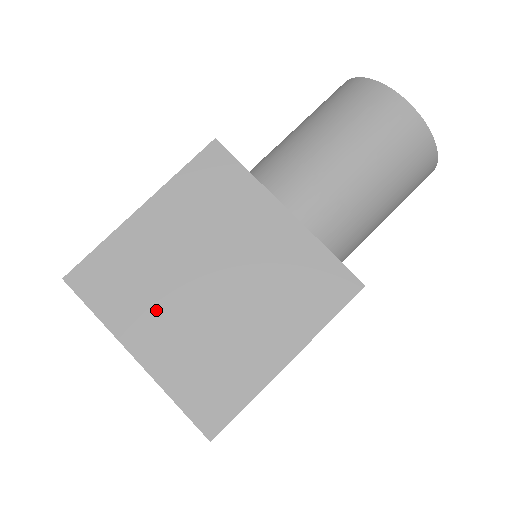
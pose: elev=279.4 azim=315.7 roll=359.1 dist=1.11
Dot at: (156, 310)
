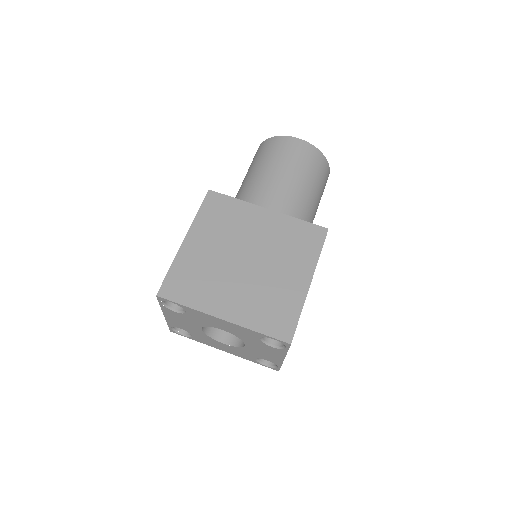
Dot at: (222, 288)
